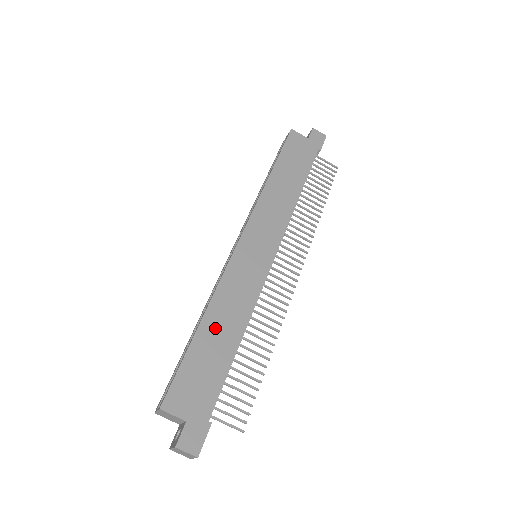
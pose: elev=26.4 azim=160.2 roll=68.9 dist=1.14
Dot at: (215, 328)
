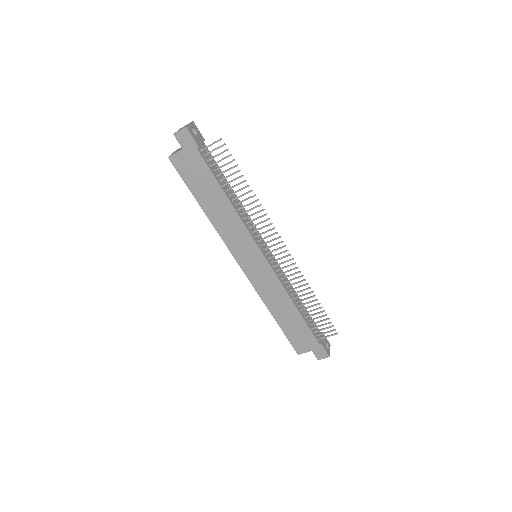
Dot at: (281, 314)
